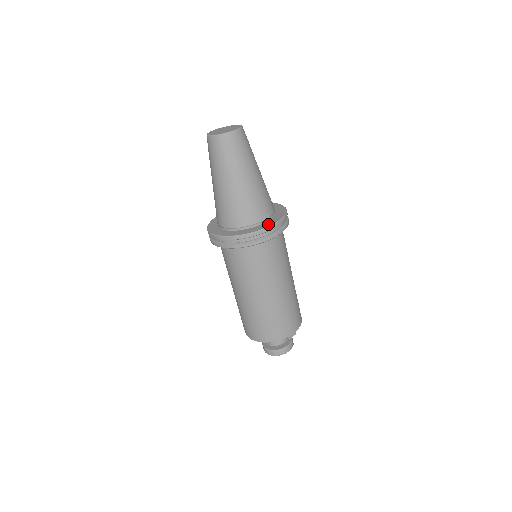
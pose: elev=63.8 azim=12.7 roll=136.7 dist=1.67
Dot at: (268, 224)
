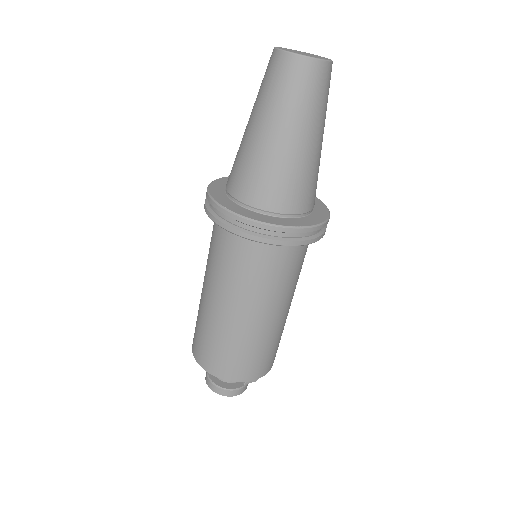
Dot at: (296, 223)
